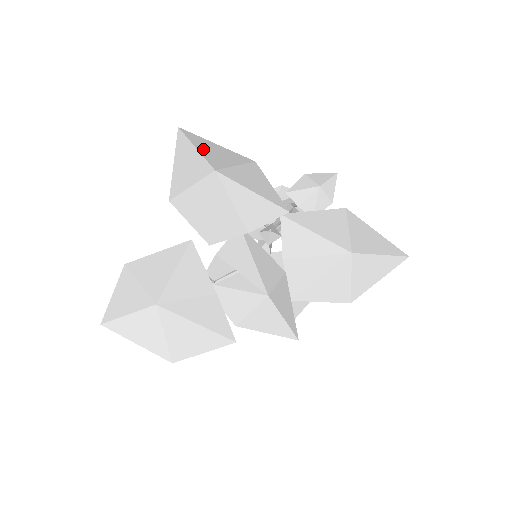
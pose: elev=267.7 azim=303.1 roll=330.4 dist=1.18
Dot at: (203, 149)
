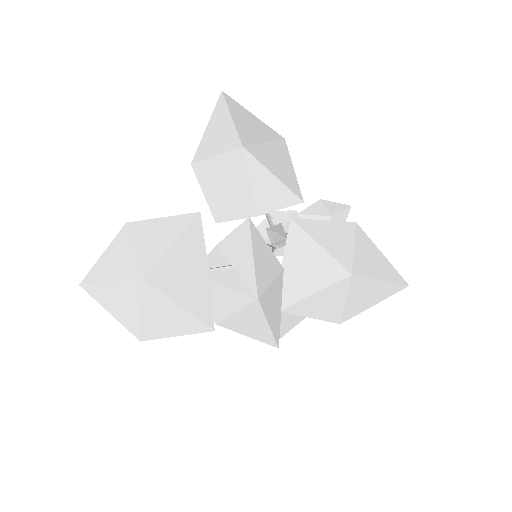
Dot at: (238, 119)
